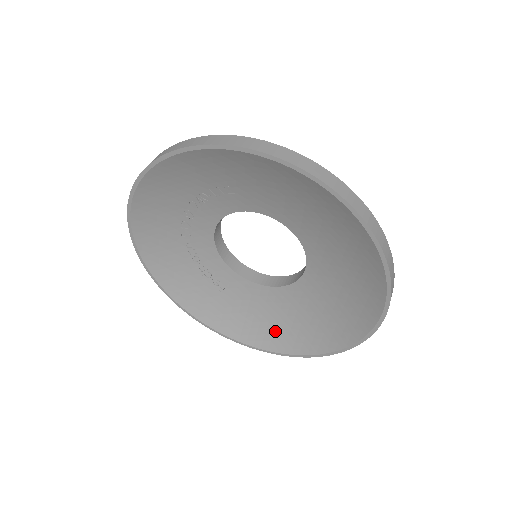
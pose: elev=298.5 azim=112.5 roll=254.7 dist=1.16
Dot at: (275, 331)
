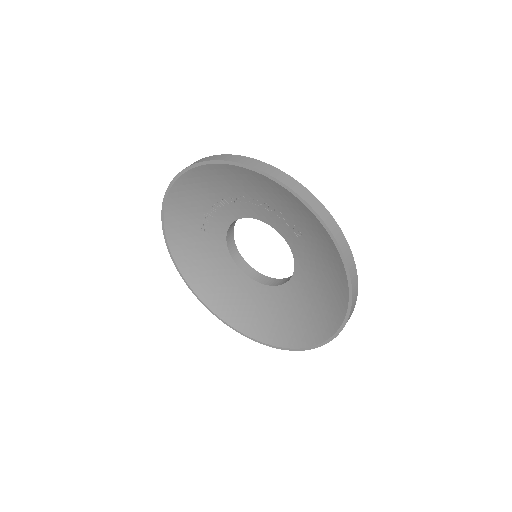
Dot at: (204, 278)
